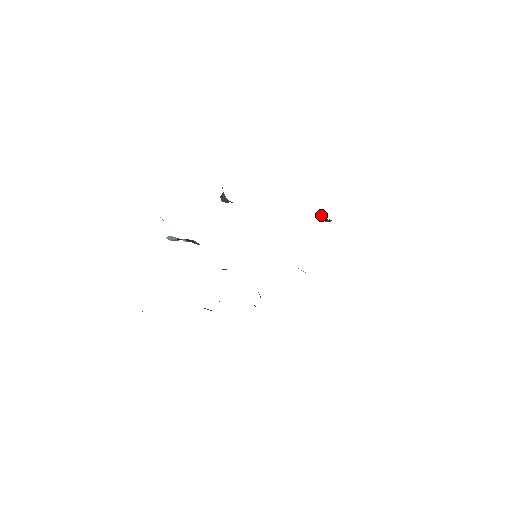
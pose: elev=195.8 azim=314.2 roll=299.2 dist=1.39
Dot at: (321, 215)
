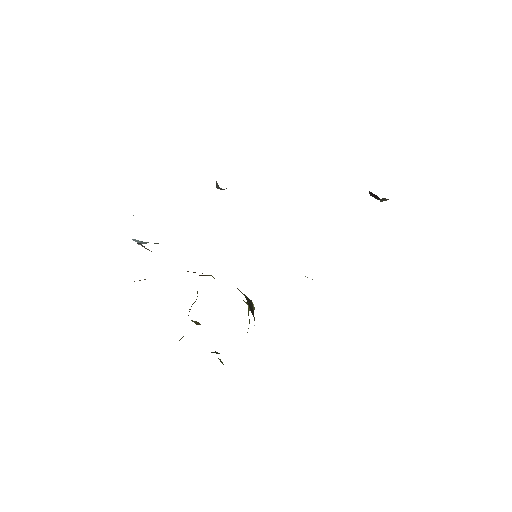
Dot at: (371, 193)
